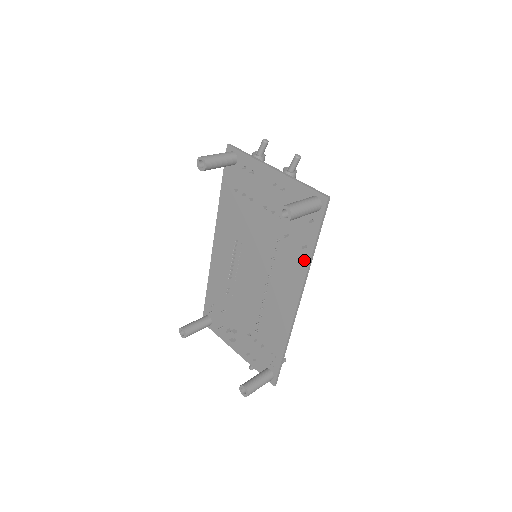
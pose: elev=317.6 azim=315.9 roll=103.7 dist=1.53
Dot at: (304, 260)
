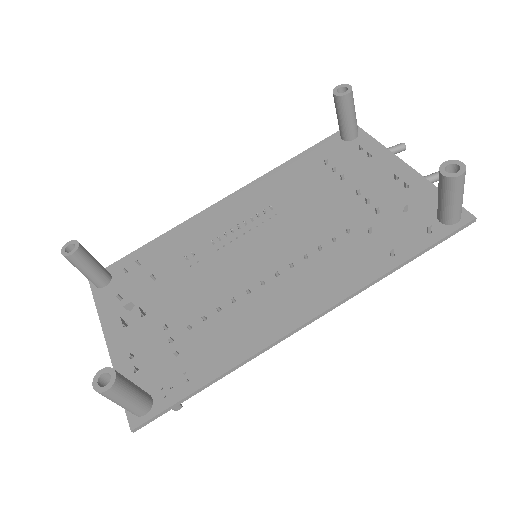
Dot at: (375, 269)
